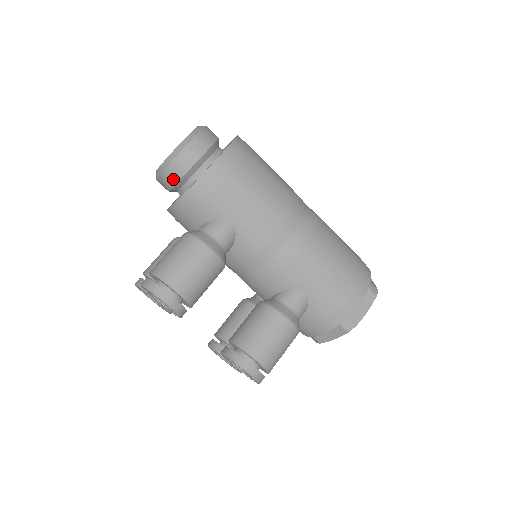
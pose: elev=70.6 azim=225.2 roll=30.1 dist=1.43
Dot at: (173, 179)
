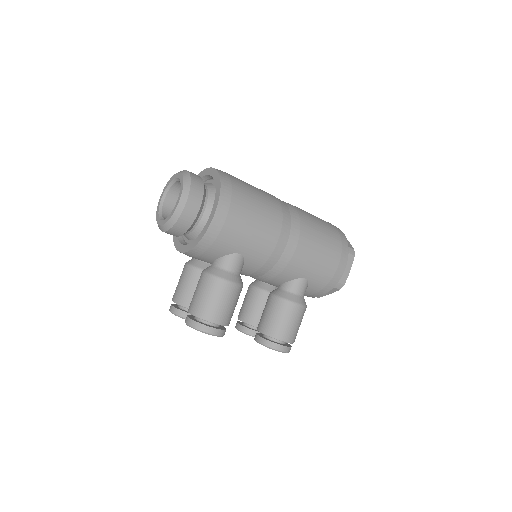
Dot at: (180, 232)
